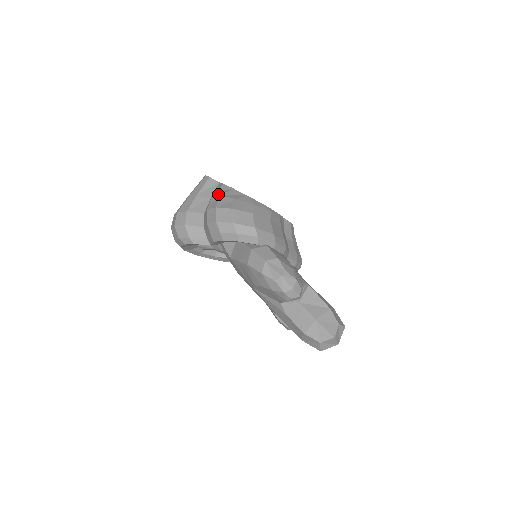
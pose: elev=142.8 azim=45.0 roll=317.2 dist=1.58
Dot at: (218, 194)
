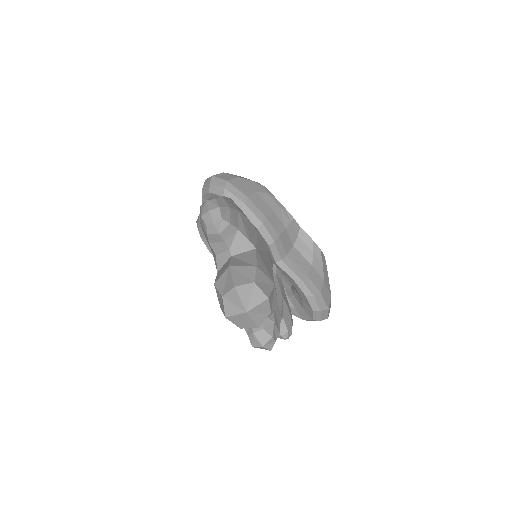
Dot at: occluded
